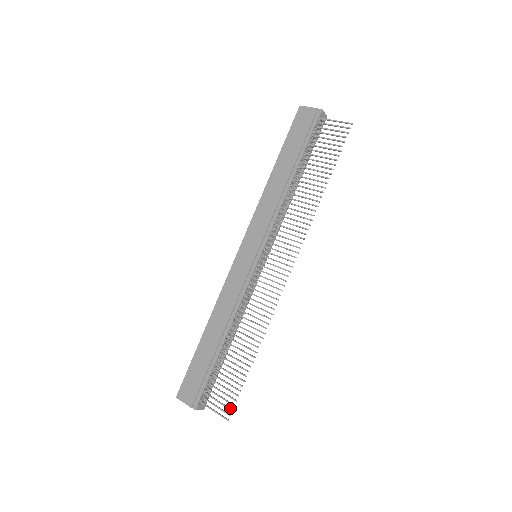
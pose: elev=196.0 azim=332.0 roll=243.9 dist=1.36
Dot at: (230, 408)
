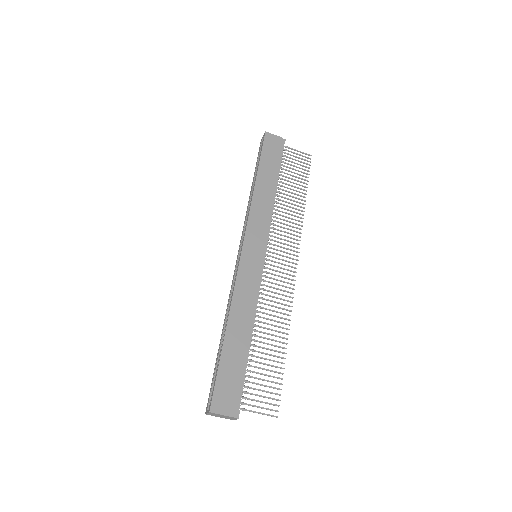
Dot at: (276, 404)
